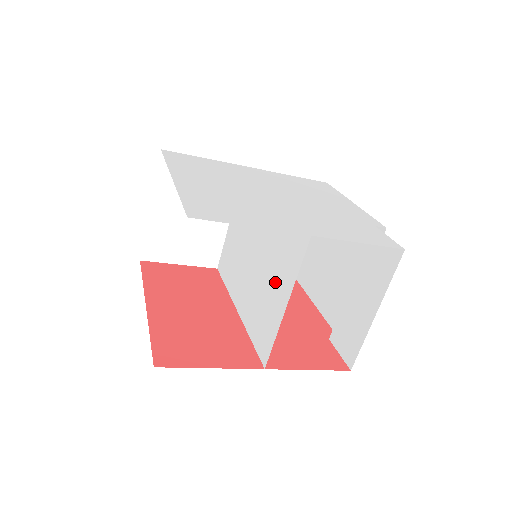
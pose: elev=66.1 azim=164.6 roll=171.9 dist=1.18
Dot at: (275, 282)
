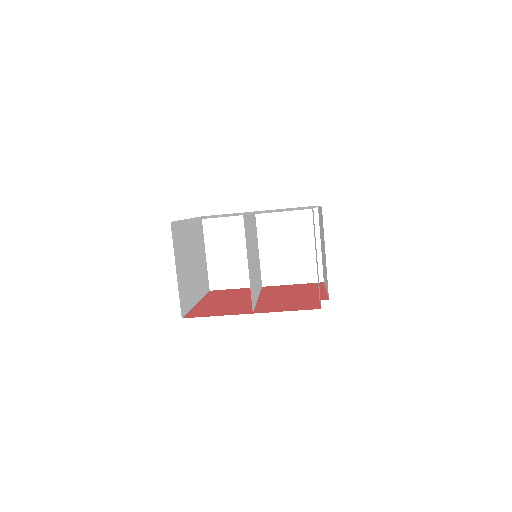
Dot at: (250, 258)
